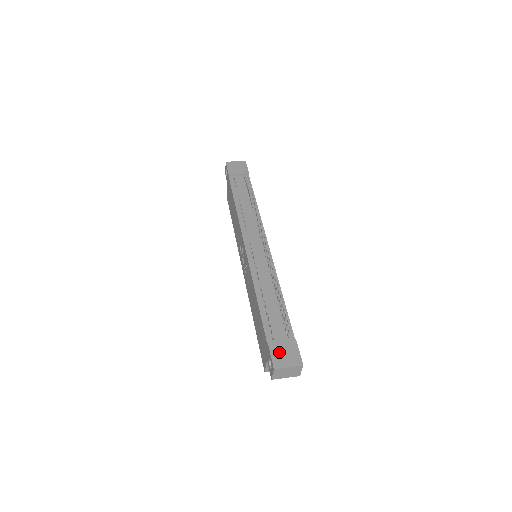
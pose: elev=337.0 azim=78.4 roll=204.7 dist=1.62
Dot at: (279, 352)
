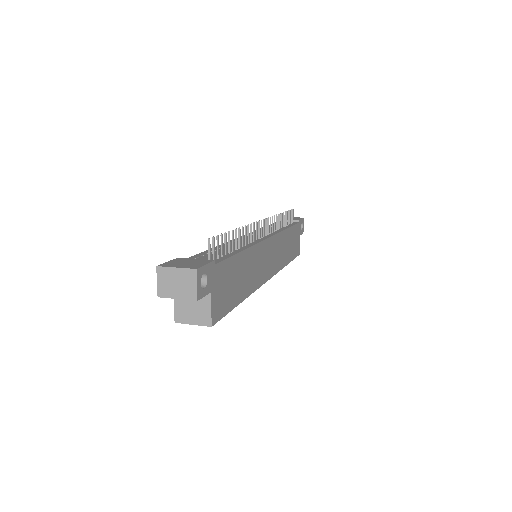
Dot at: (180, 261)
